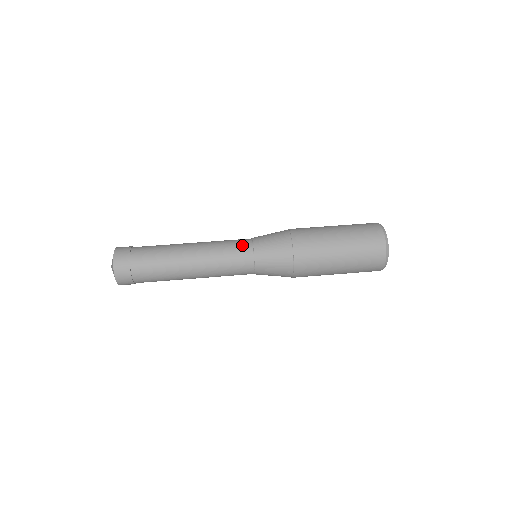
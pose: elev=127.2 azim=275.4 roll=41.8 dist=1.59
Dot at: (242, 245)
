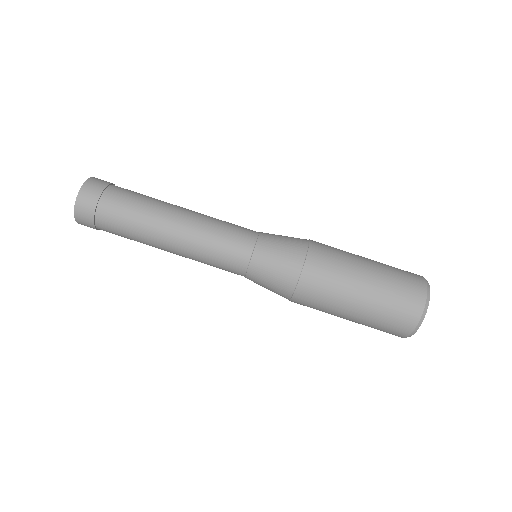
Dot at: (234, 264)
